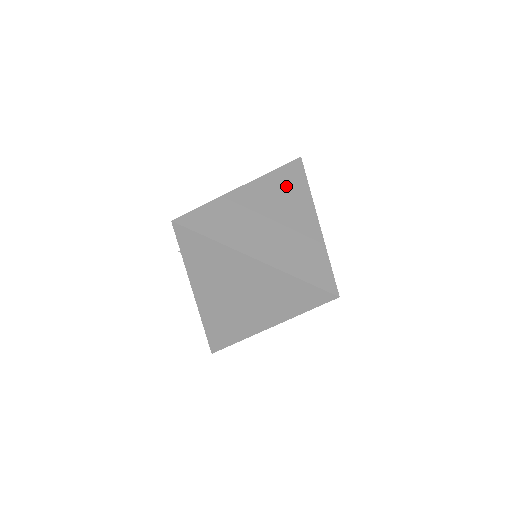
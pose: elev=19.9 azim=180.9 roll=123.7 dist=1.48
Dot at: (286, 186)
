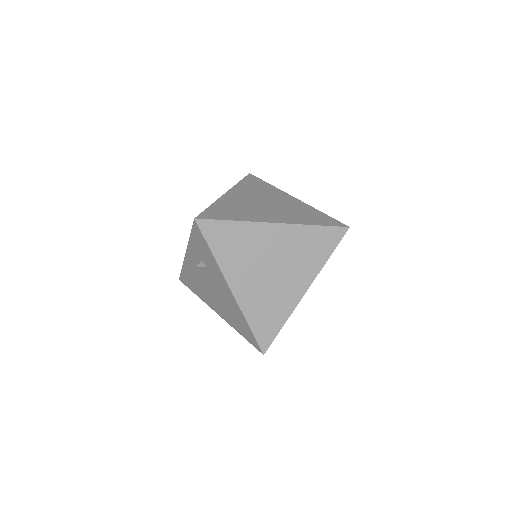
Dot at: (256, 187)
